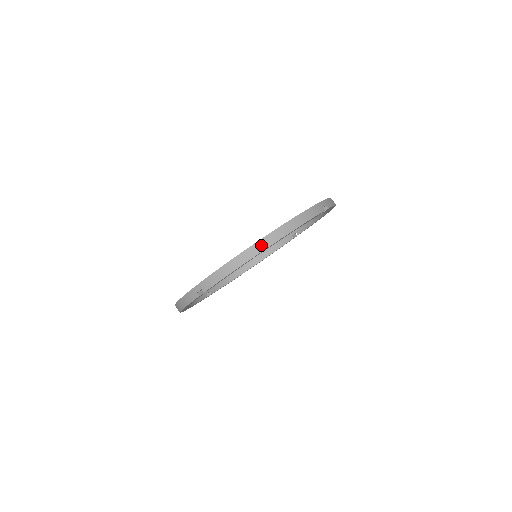
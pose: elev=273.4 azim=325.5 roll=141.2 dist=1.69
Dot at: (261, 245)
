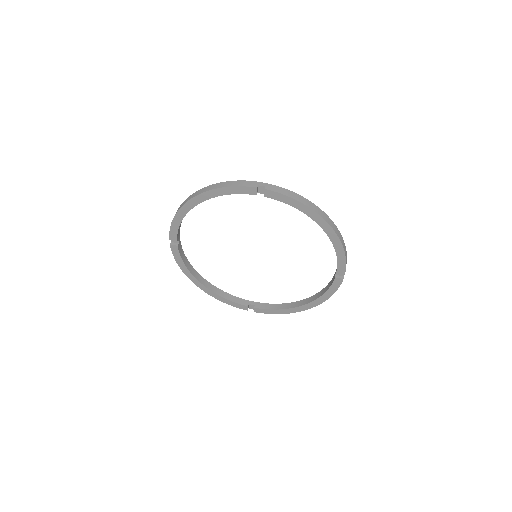
Dot at: (327, 218)
